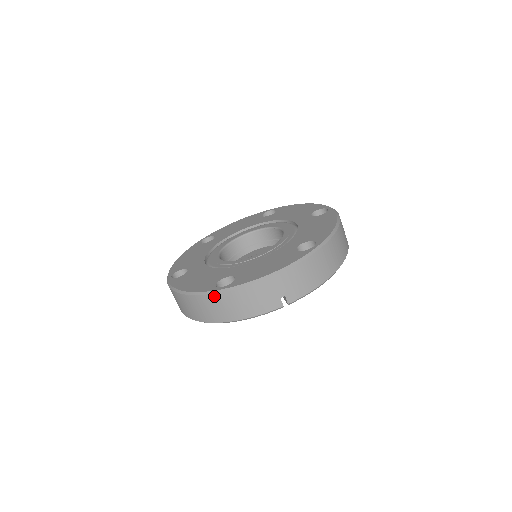
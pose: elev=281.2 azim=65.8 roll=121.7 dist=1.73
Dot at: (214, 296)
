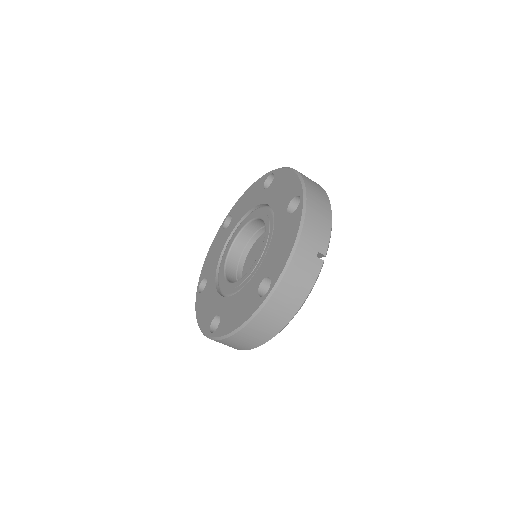
Dot at: (268, 304)
